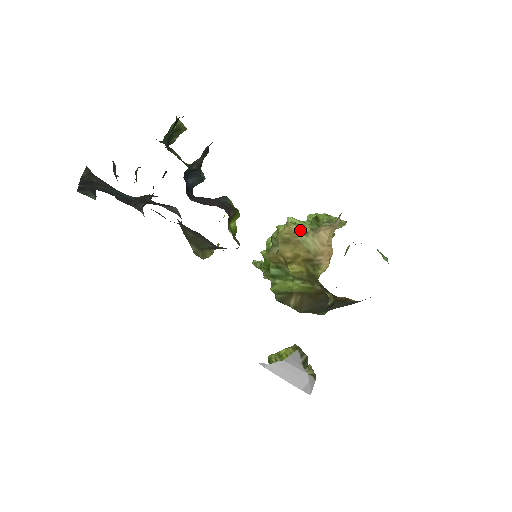
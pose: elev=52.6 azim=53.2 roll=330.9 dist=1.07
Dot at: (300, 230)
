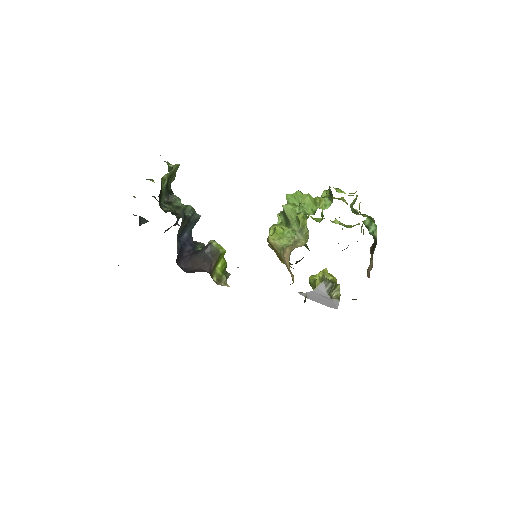
Dot at: (276, 246)
